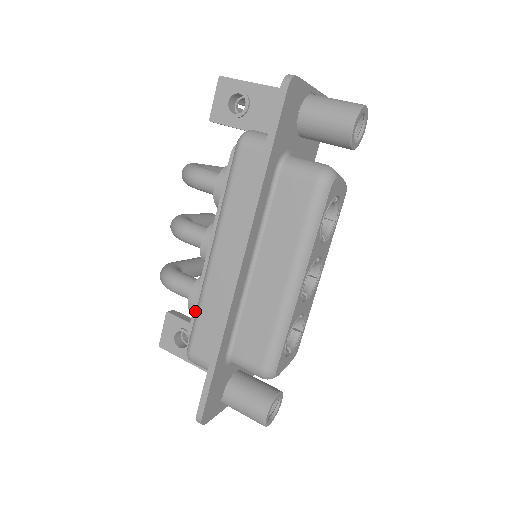
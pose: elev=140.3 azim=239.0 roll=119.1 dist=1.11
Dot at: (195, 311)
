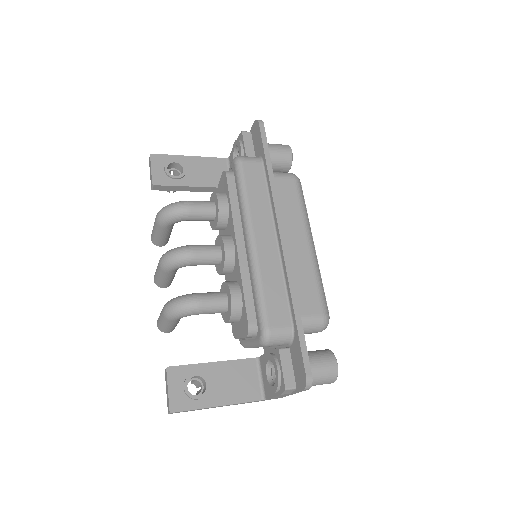
Dot at: (247, 300)
